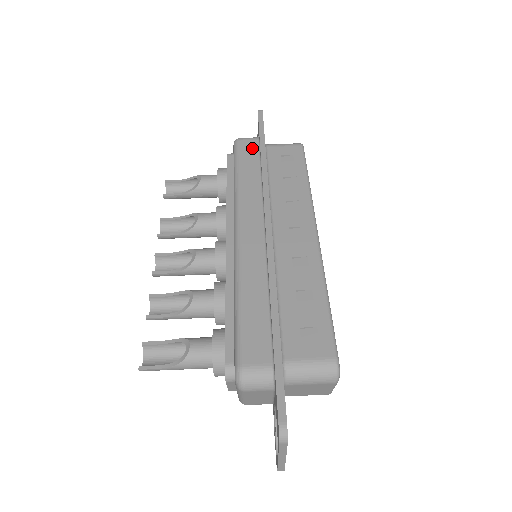
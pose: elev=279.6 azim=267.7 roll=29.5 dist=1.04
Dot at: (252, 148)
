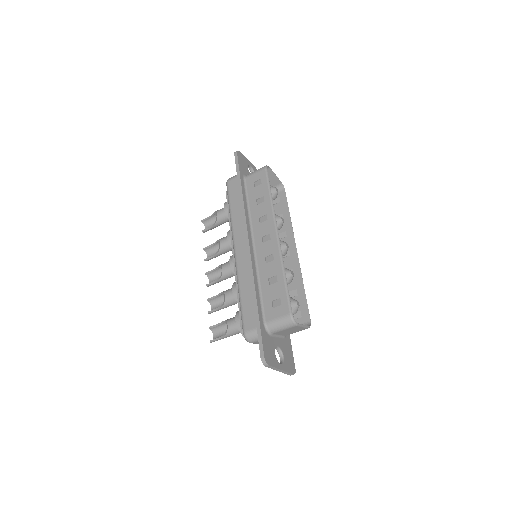
Dot at: (235, 185)
